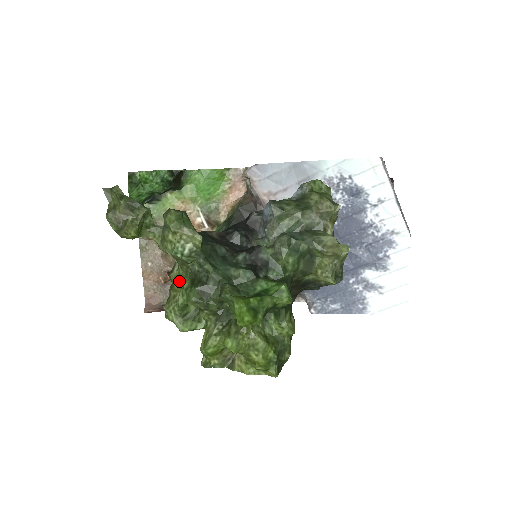
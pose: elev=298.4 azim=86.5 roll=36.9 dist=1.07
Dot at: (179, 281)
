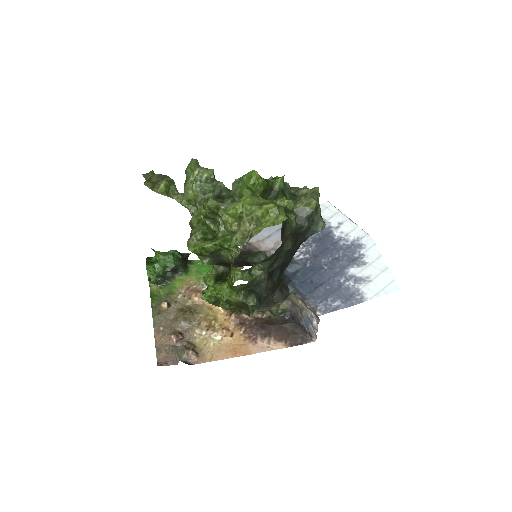
Dot at: (198, 218)
